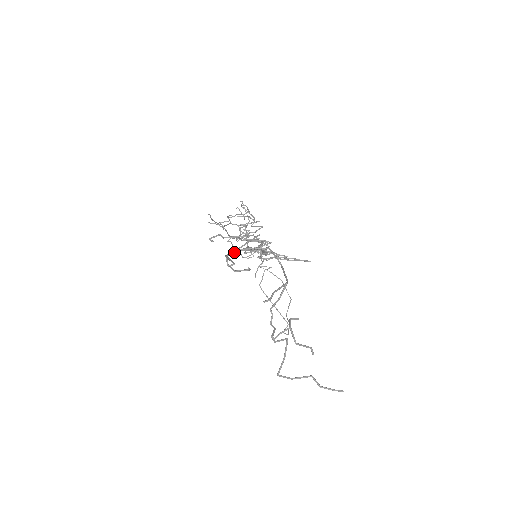
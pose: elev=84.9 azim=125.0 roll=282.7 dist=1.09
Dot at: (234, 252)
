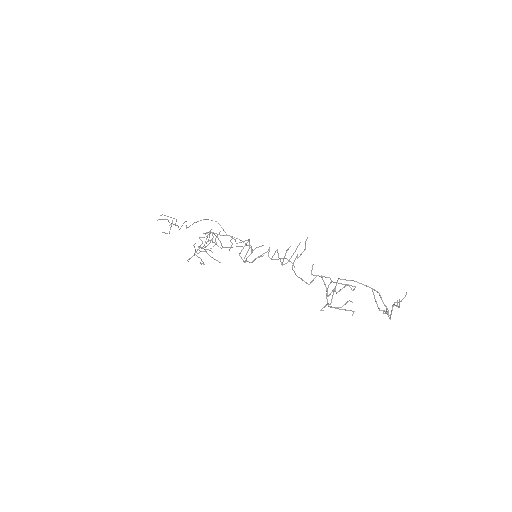
Dot at: (327, 299)
